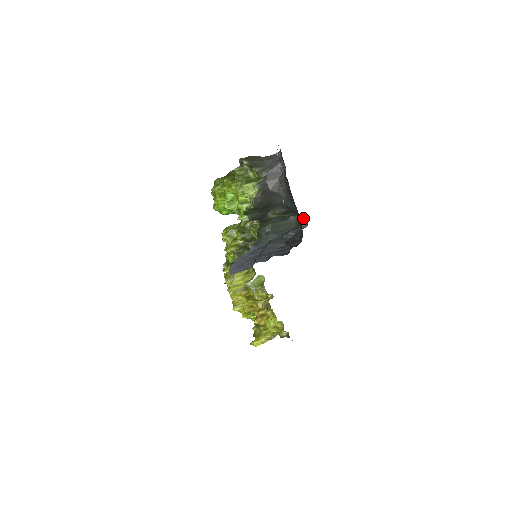
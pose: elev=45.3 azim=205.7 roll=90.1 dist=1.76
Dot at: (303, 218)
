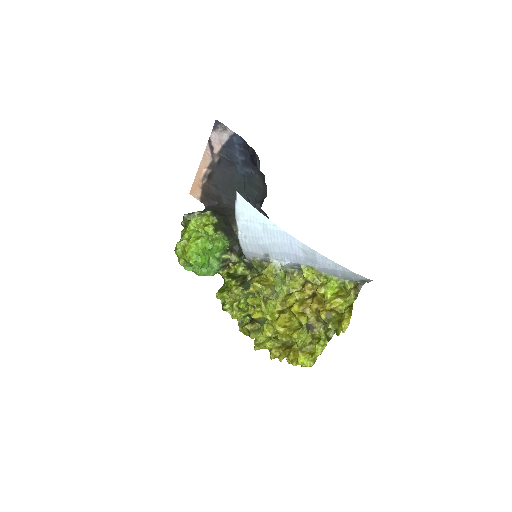
Dot at: occluded
